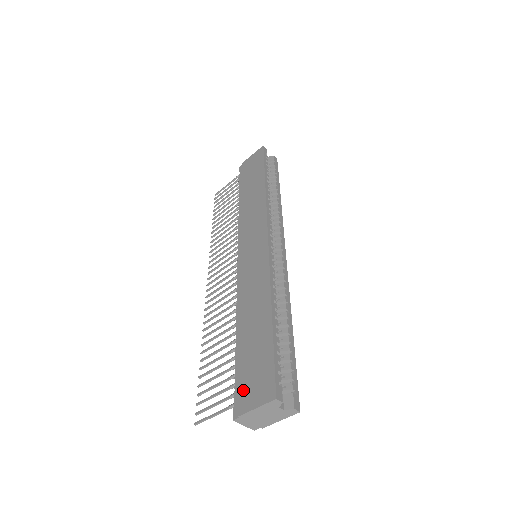
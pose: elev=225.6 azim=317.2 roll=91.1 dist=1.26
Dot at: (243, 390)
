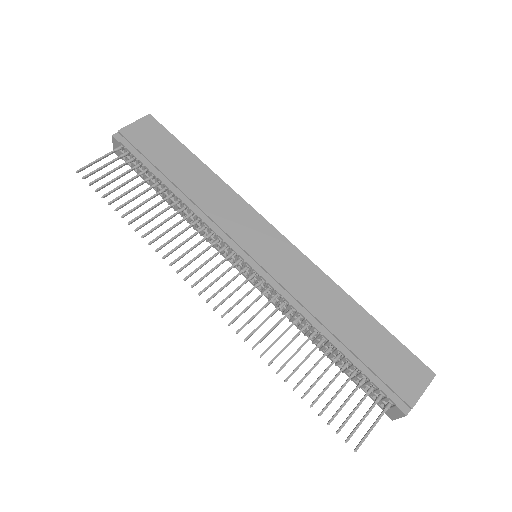
Dot at: (397, 385)
